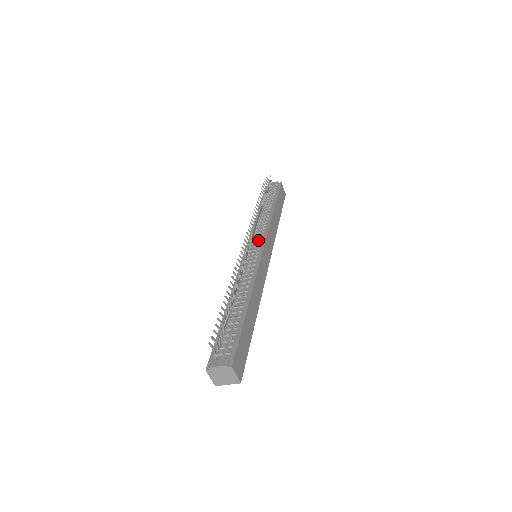
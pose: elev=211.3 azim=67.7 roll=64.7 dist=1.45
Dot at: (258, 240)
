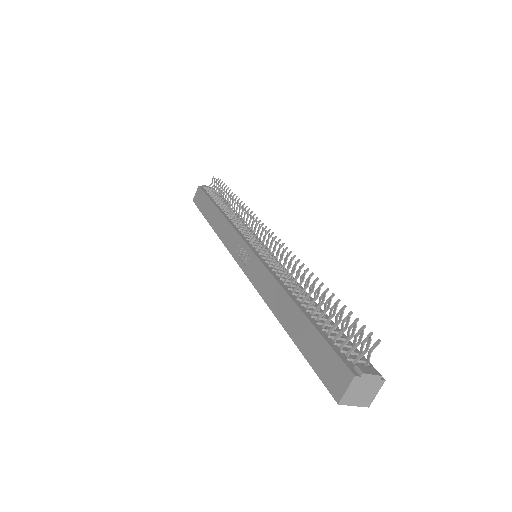
Dot at: (253, 239)
